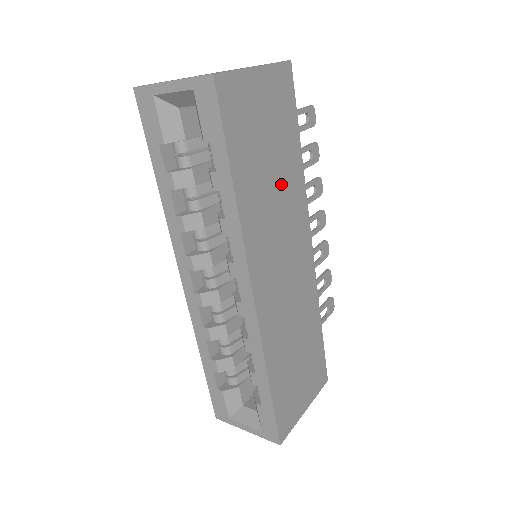
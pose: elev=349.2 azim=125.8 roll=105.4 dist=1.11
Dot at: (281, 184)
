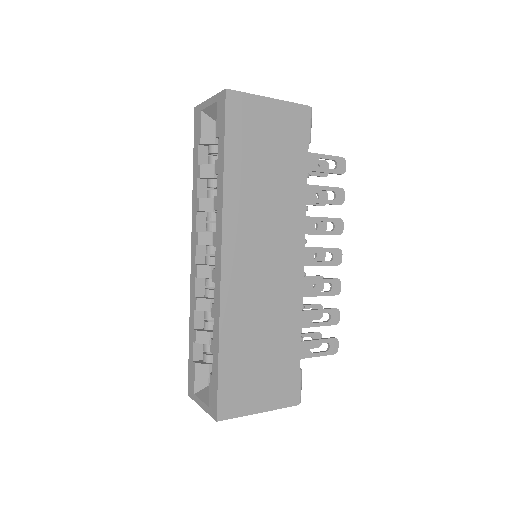
Dot at: (277, 190)
